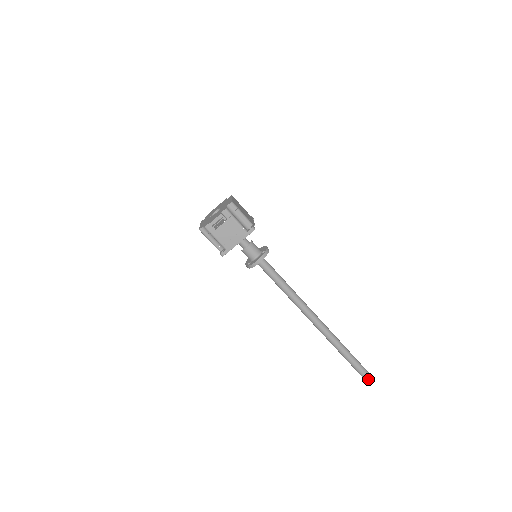
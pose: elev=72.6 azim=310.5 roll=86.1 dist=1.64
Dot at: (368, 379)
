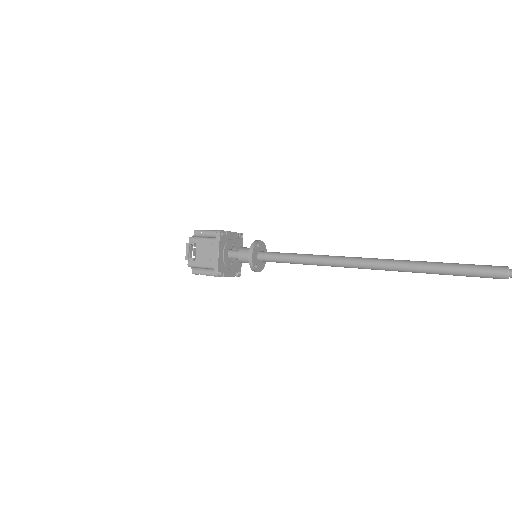
Dot at: (503, 273)
